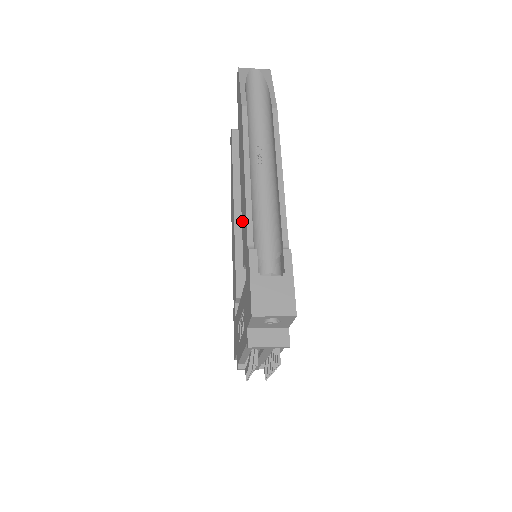
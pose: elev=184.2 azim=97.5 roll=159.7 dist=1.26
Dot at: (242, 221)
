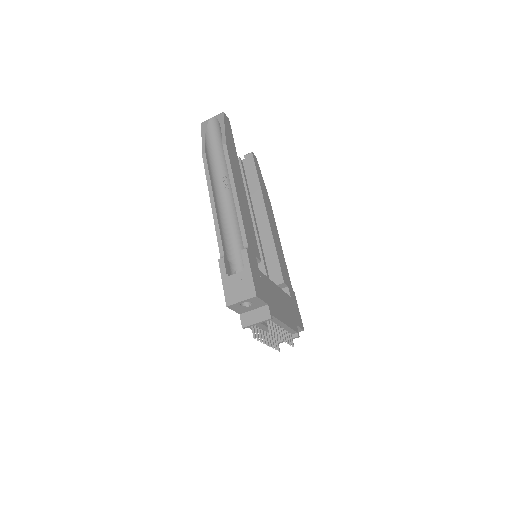
Dot at: occluded
